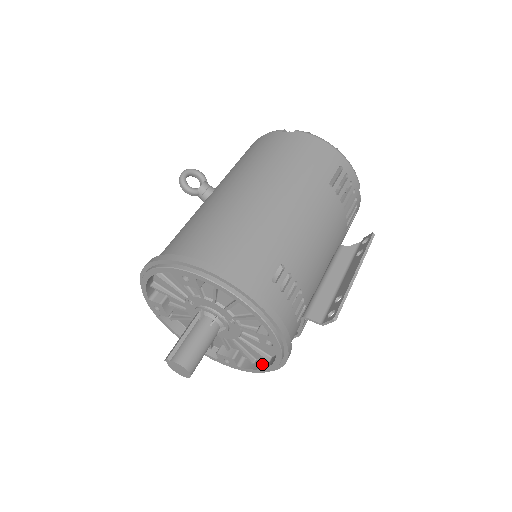
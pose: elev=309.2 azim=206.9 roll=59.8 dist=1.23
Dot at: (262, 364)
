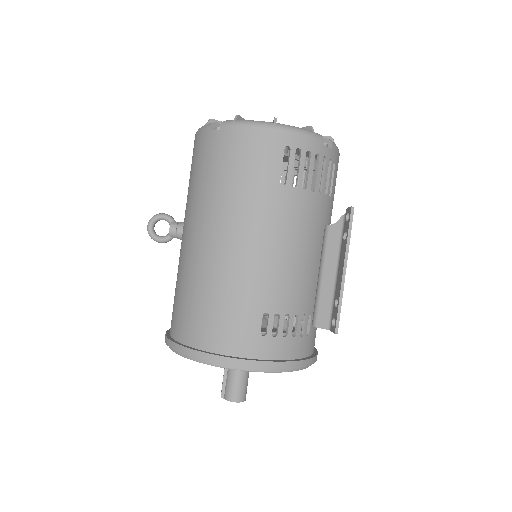
Dot at: occluded
